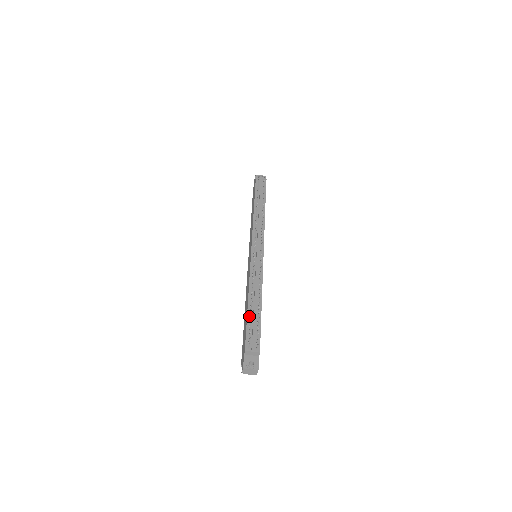
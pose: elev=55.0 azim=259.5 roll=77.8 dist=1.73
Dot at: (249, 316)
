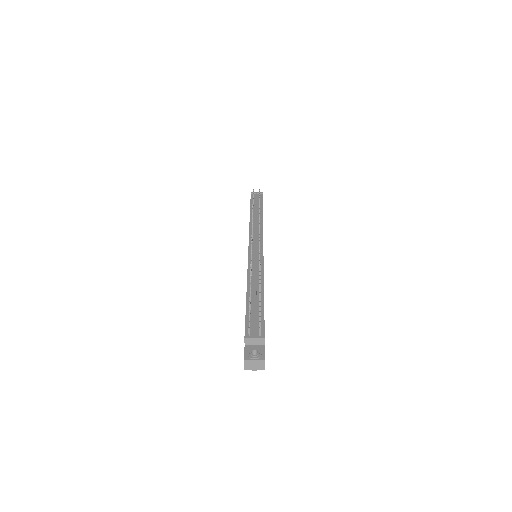
Dot at: (248, 305)
